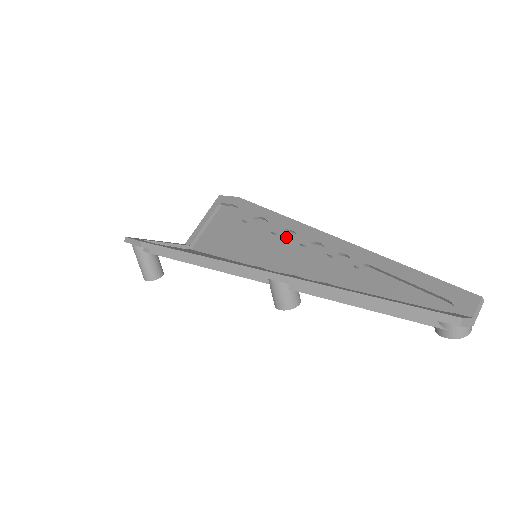
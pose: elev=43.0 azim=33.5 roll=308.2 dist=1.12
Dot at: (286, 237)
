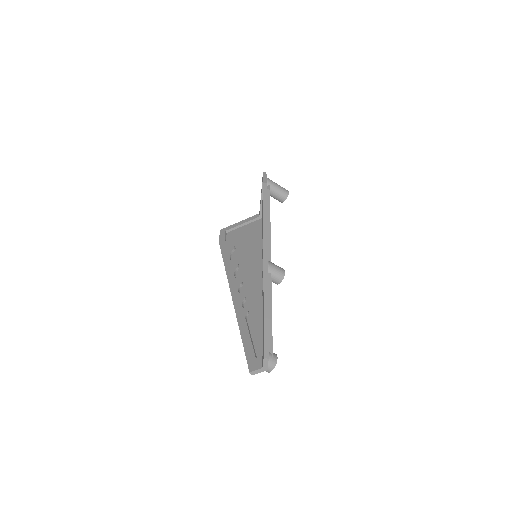
Dot at: occluded
